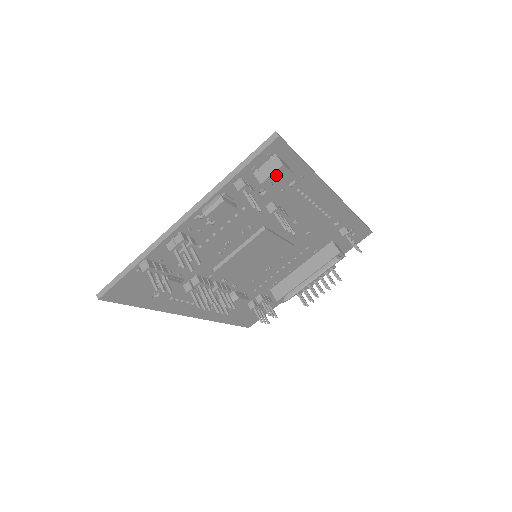
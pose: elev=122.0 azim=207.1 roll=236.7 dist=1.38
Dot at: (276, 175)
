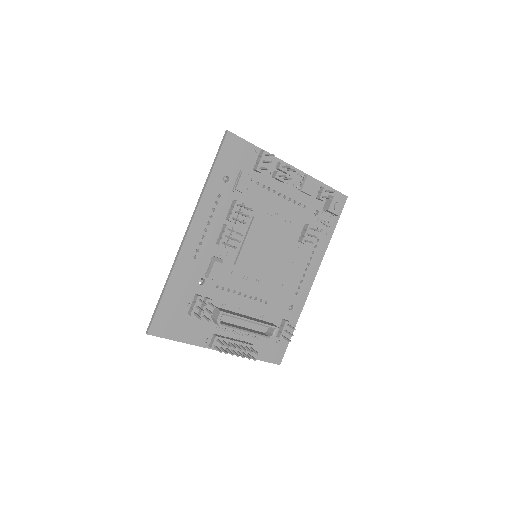
Dot at: (339, 203)
